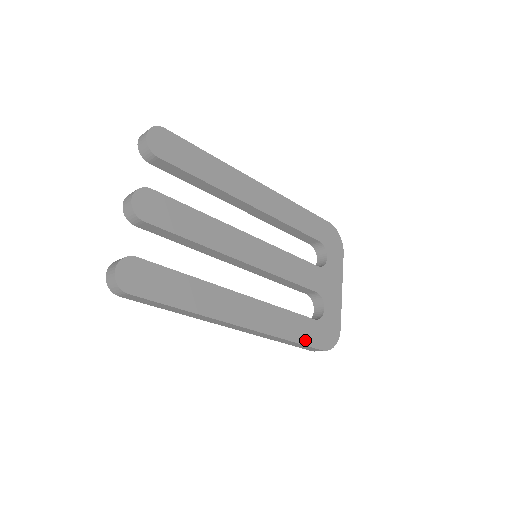
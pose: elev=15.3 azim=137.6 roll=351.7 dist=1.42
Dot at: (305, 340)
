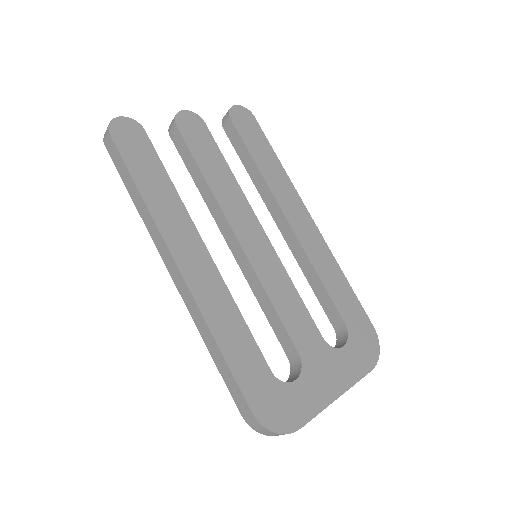
Dot at: (238, 371)
